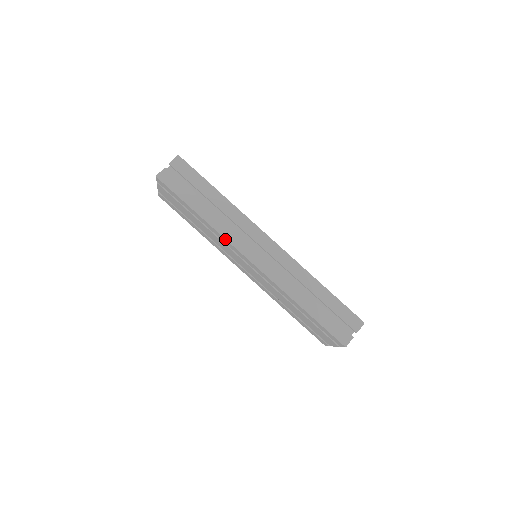
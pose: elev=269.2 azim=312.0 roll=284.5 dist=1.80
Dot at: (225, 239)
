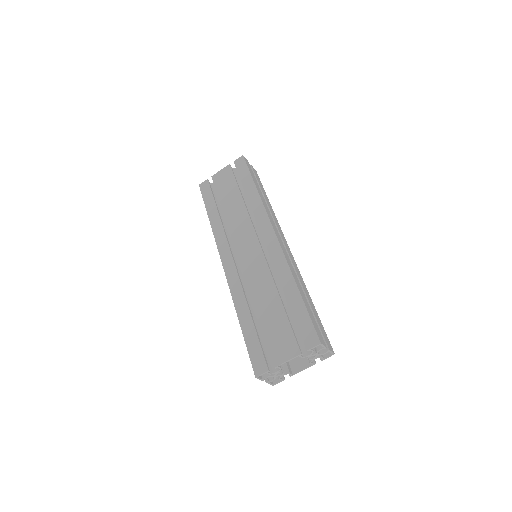
Dot at: (265, 209)
